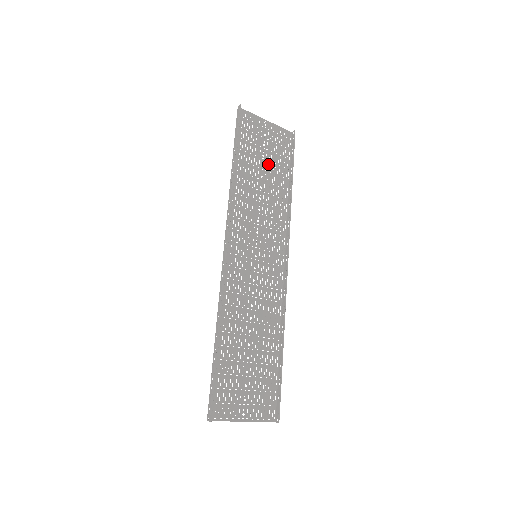
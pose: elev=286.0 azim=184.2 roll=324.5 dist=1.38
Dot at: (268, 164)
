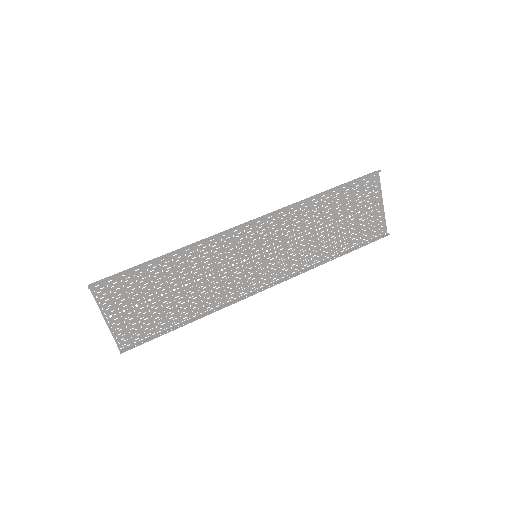
Dot at: (345, 225)
